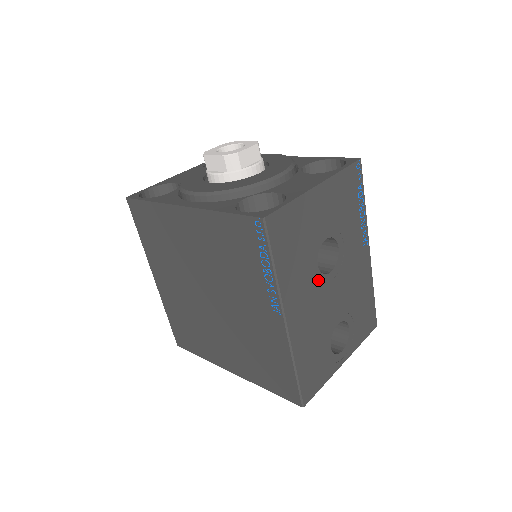
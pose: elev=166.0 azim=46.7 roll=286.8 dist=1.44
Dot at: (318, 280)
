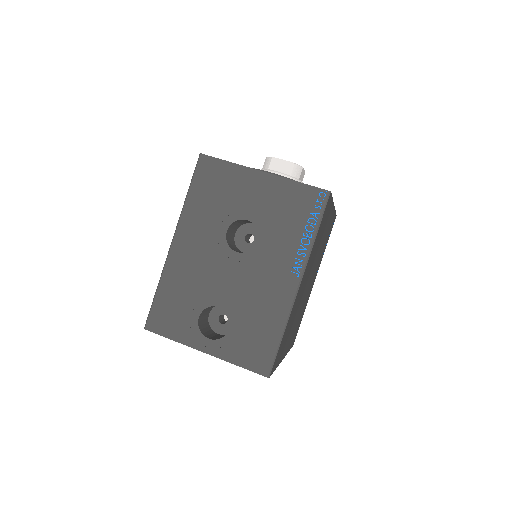
Dot at: (220, 244)
